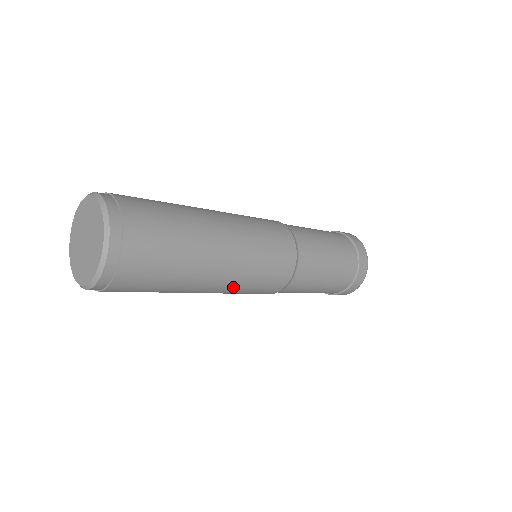
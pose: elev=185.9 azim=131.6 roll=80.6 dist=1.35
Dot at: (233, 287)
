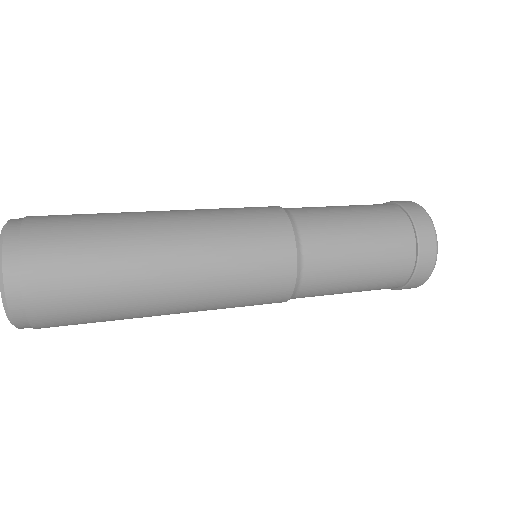
Dot at: occluded
